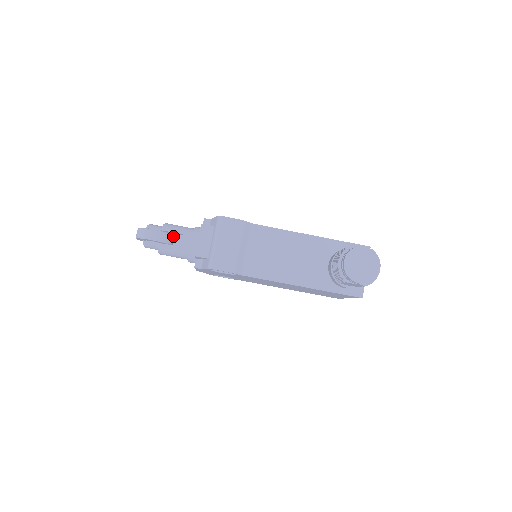
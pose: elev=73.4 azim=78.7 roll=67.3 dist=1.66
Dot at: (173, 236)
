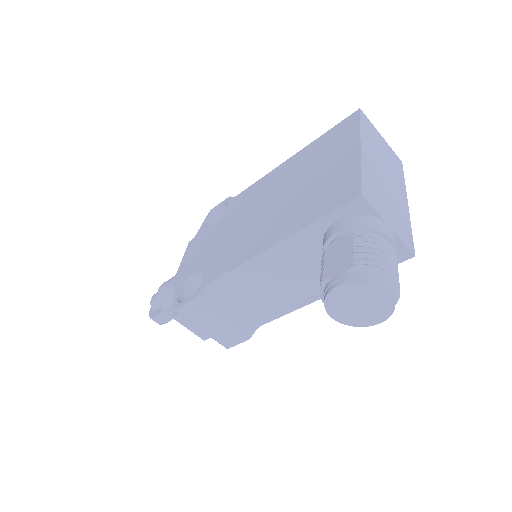
Dot at: occluded
